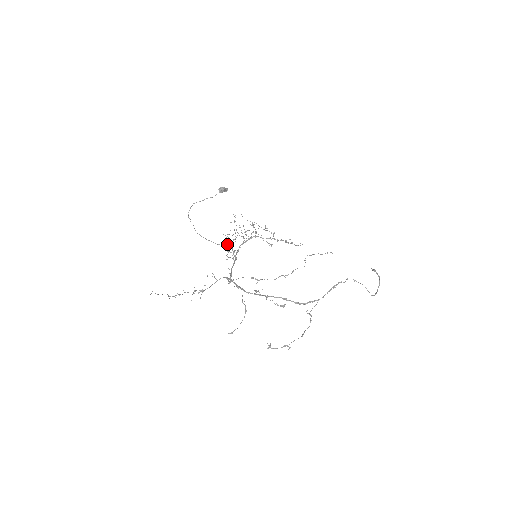
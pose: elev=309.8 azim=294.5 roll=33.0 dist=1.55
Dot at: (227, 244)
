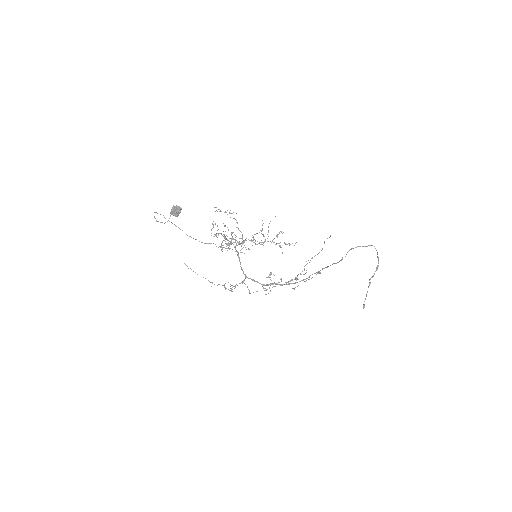
Dot at: (221, 244)
